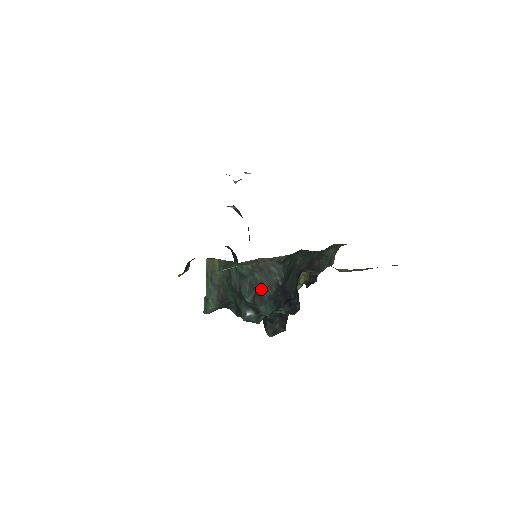
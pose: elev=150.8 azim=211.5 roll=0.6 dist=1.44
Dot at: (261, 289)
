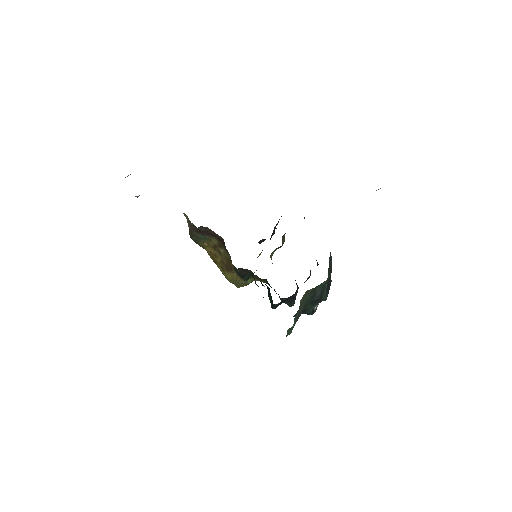
Dot at: (329, 282)
